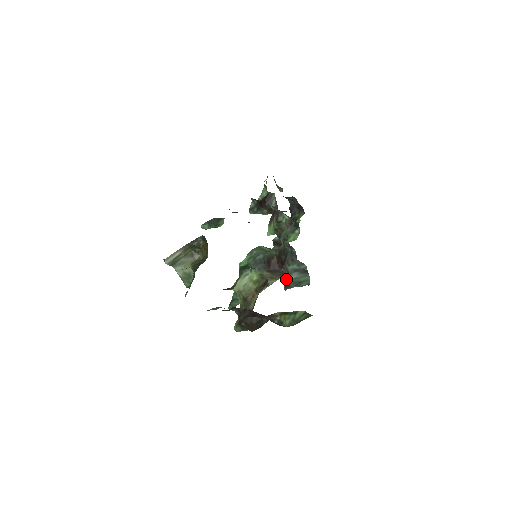
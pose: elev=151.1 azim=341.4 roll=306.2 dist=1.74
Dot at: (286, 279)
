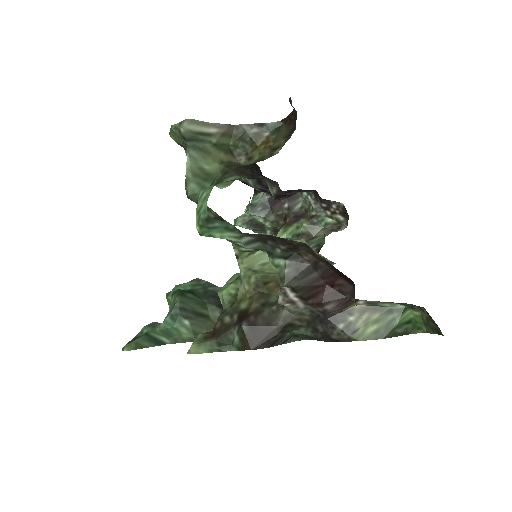
Dot at: occluded
